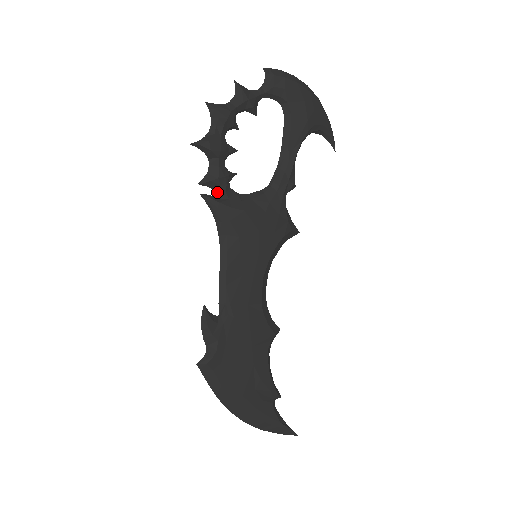
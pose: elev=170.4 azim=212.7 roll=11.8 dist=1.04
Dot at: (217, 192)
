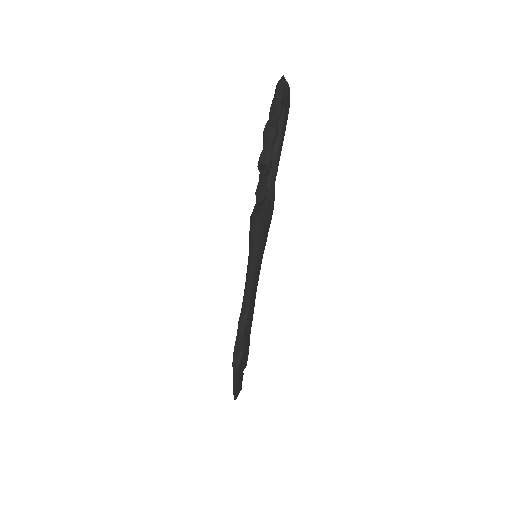
Dot at: (260, 207)
